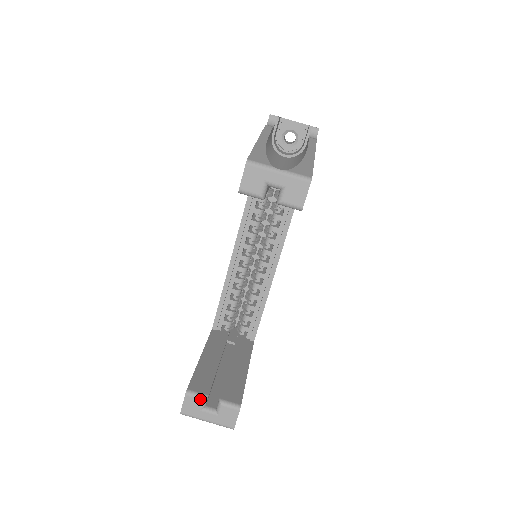
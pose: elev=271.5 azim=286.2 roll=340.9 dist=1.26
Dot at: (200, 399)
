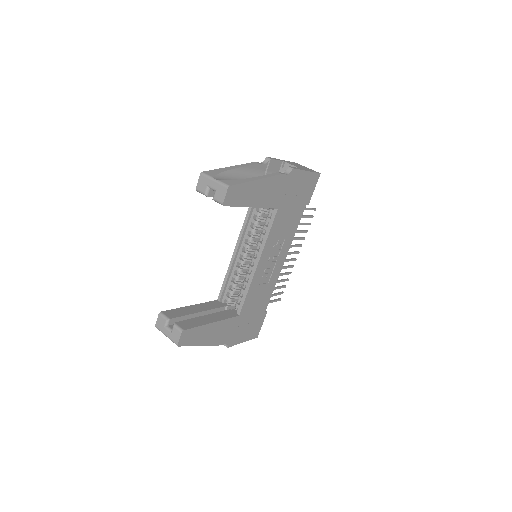
Dot at: (165, 319)
